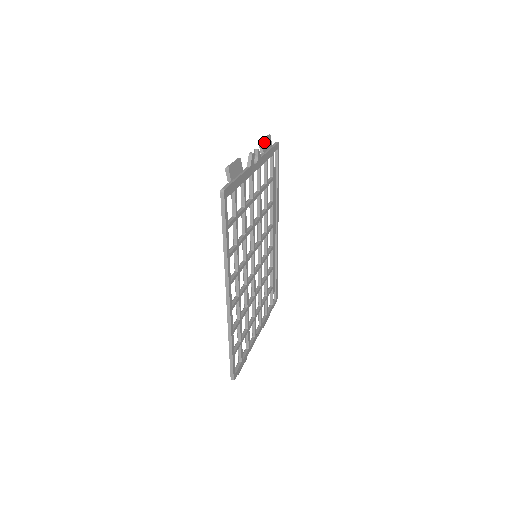
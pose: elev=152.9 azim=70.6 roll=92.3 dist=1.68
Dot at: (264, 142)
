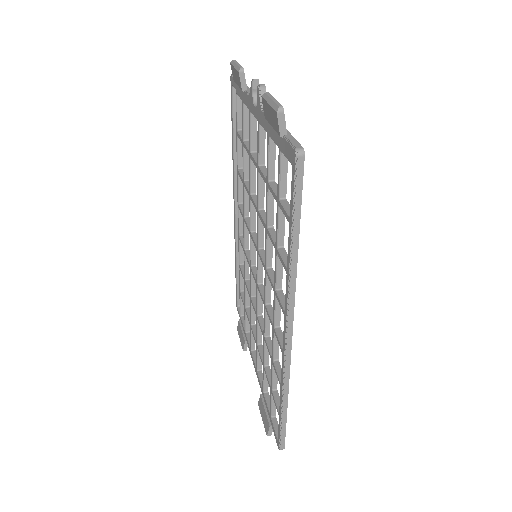
Dot at: occluded
